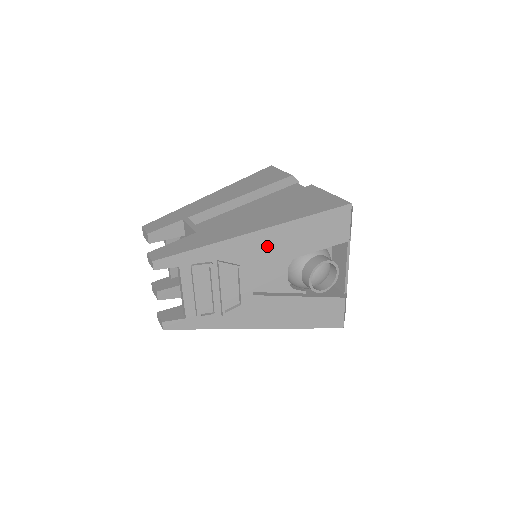
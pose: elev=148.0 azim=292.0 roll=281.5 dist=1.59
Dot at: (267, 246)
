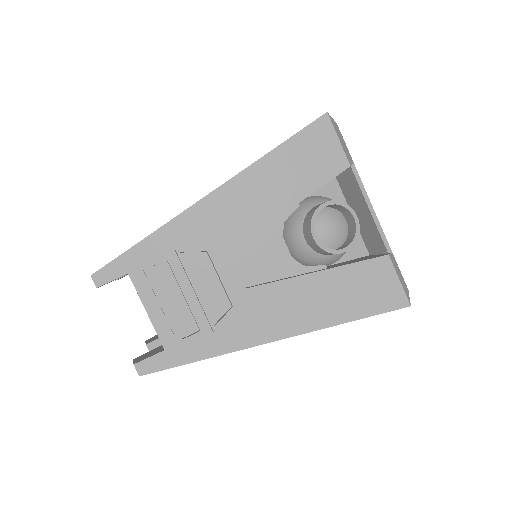
Dot at: (235, 209)
